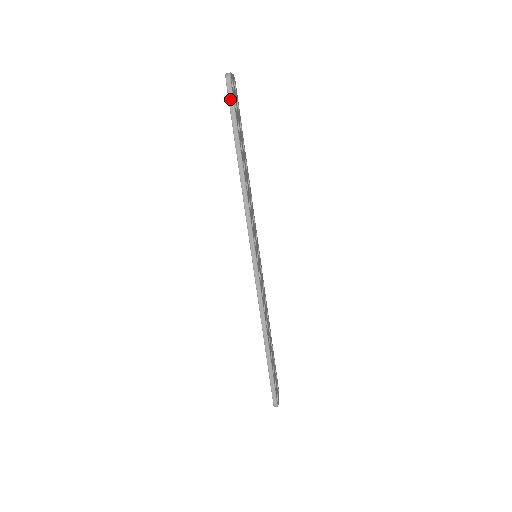
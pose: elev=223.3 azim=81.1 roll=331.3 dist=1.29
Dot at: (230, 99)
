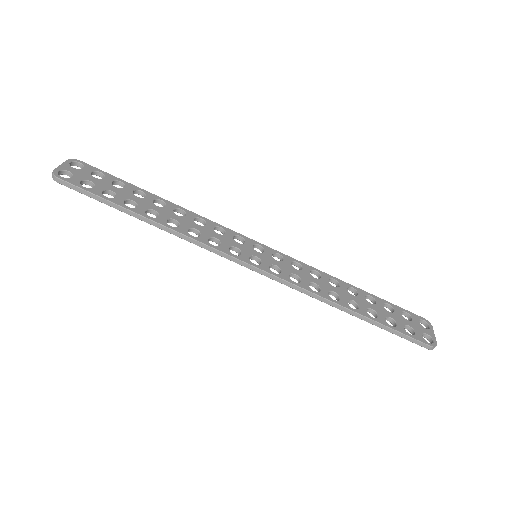
Dot at: (75, 189)
